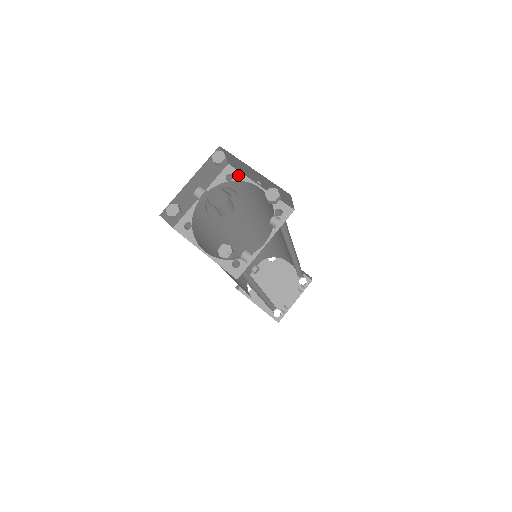
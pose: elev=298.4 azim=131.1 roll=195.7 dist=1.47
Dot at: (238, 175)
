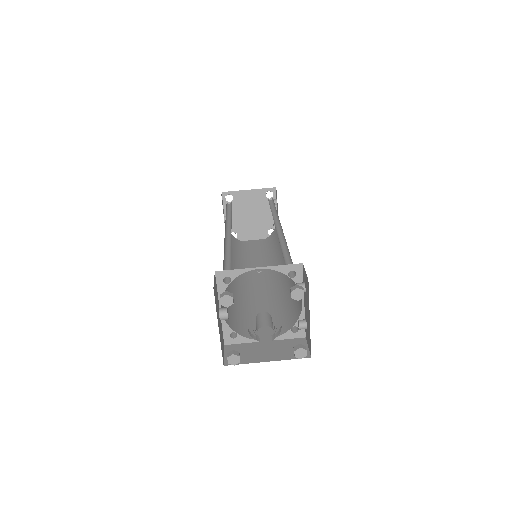
Dot at: (232, 273)
